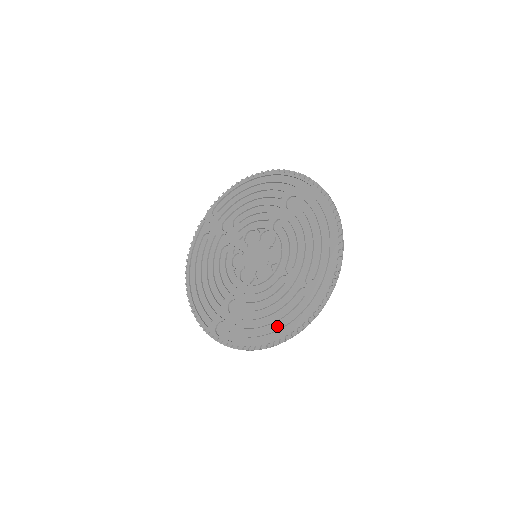
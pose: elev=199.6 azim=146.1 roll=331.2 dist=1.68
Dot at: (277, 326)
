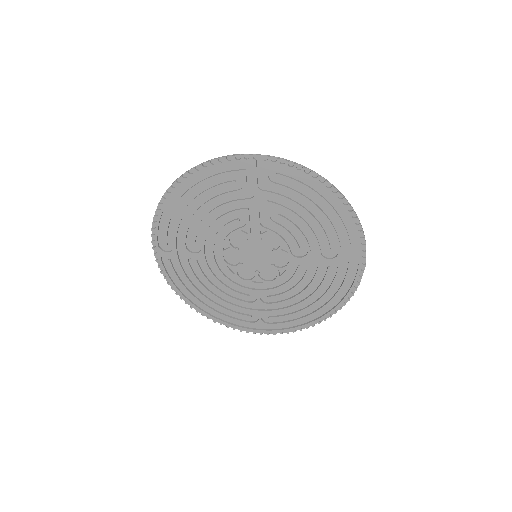
Dot at: (213, 307)
